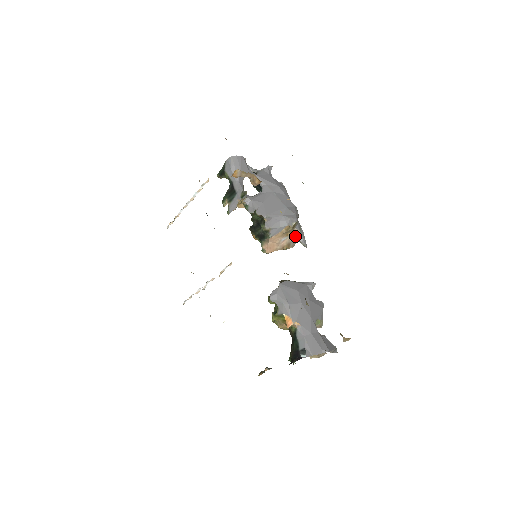
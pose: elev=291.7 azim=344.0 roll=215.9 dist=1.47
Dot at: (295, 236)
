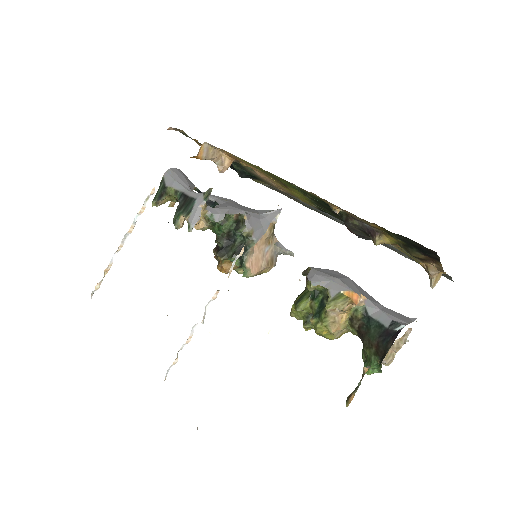
Dot at: (276, 246)
